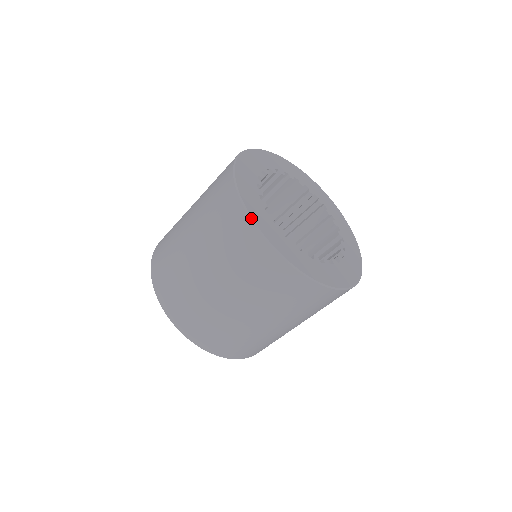
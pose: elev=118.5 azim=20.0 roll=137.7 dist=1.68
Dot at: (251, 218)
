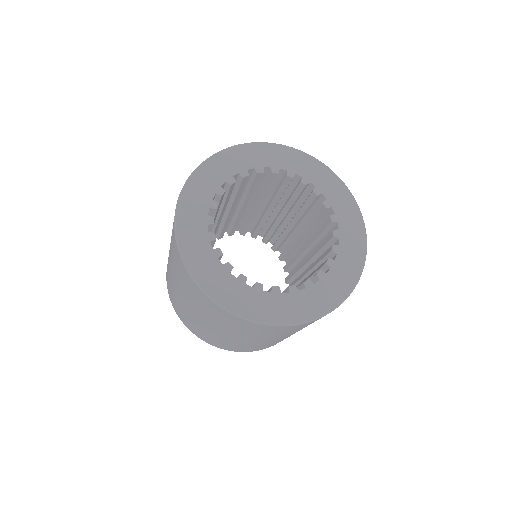
Dot at: (175, 215)
